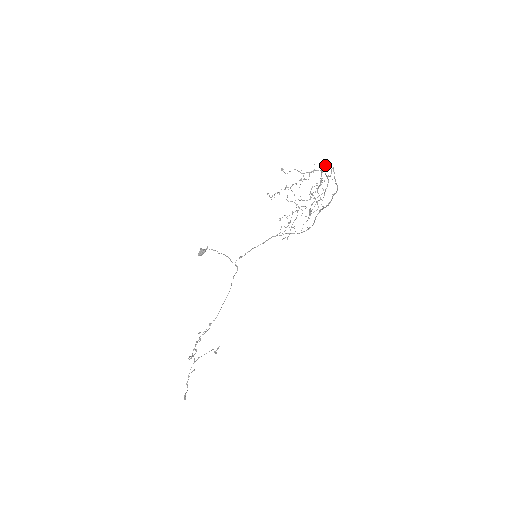
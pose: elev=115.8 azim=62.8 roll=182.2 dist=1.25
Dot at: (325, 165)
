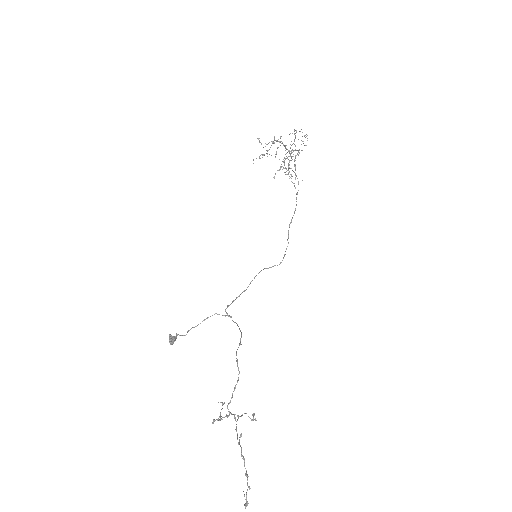
Dot at: occluded
